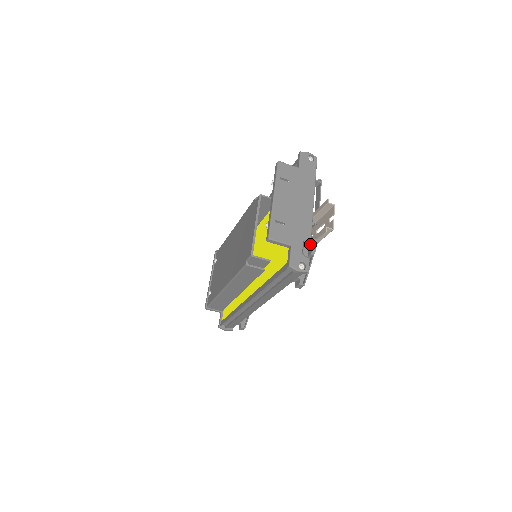
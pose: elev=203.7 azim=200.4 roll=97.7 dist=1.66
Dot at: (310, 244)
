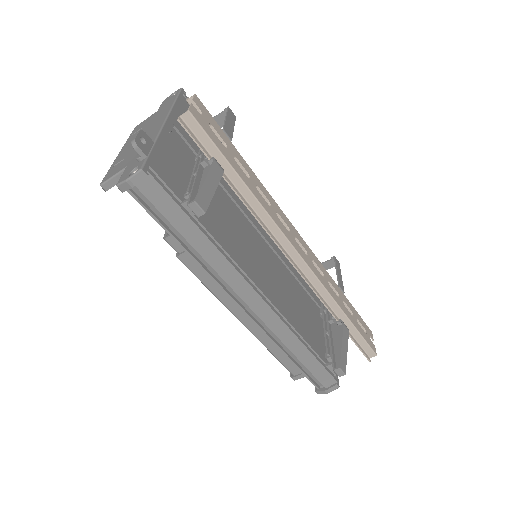
Dot at: occluded
